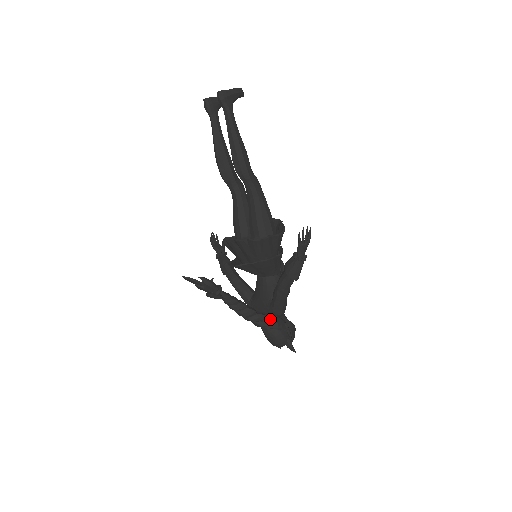
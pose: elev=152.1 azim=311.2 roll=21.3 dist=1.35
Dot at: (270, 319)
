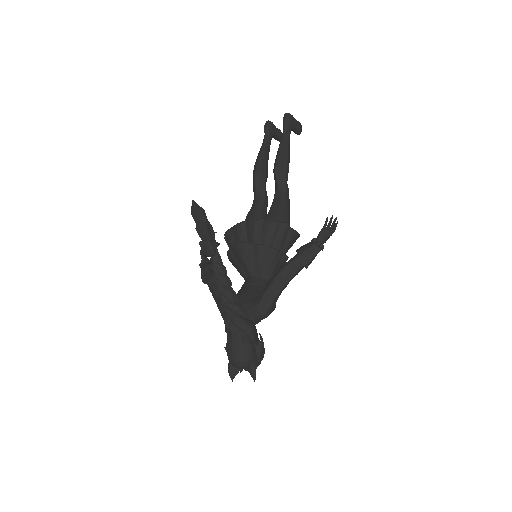
Dot at: (247, 319)
